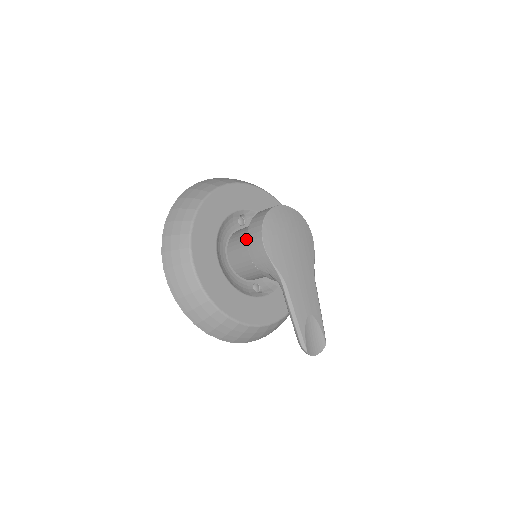
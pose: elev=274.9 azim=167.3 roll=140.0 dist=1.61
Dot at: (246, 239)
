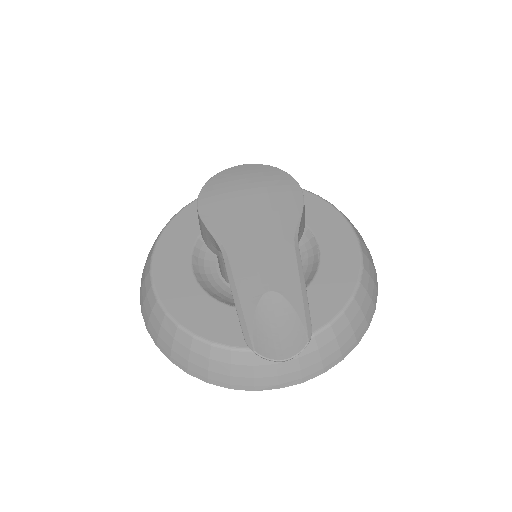
Dot at: occluded
